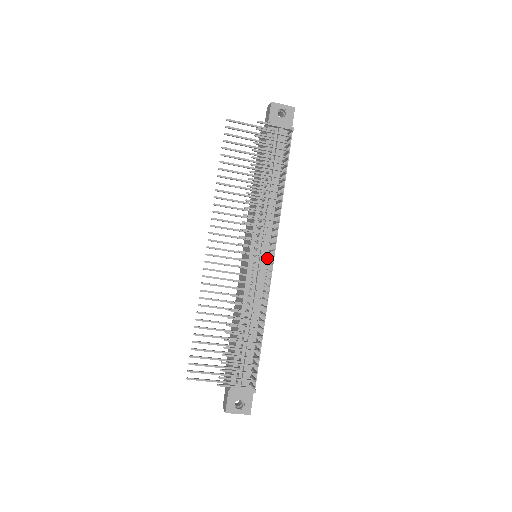
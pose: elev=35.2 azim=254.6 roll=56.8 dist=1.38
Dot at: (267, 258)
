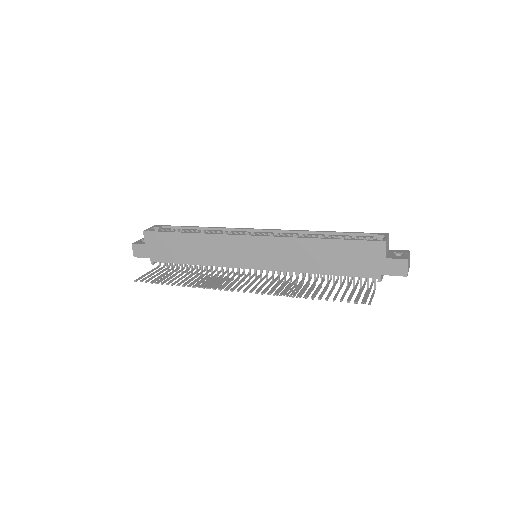
Dot at: occluded
